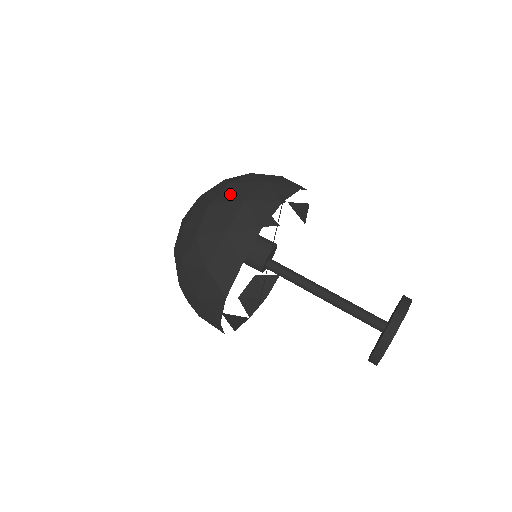
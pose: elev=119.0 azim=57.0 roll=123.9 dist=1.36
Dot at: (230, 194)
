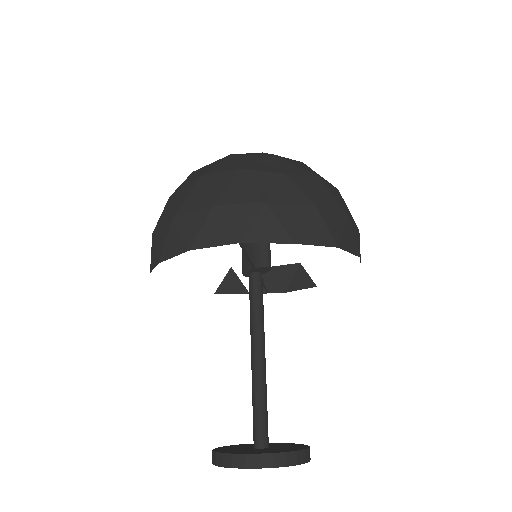
Dot at: (221, 183)
